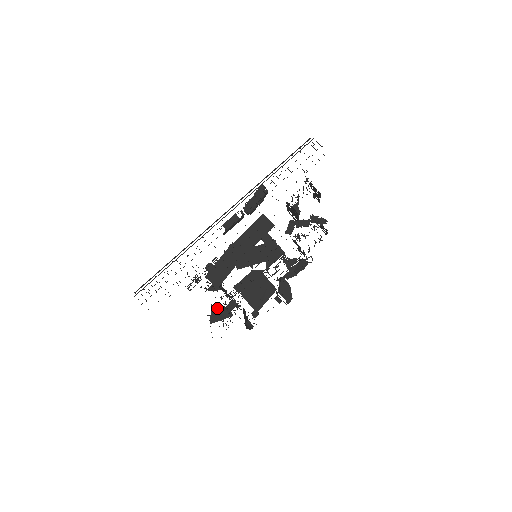
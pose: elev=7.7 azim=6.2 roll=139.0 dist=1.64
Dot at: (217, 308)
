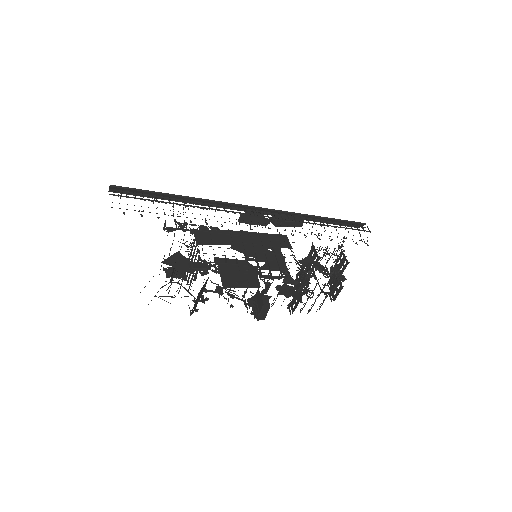
Dot at: (182, 257)
